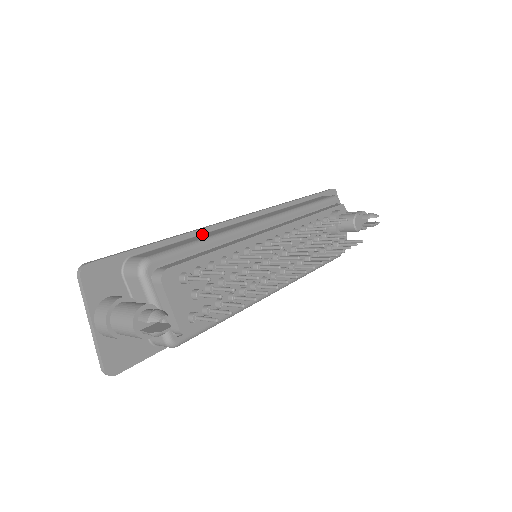
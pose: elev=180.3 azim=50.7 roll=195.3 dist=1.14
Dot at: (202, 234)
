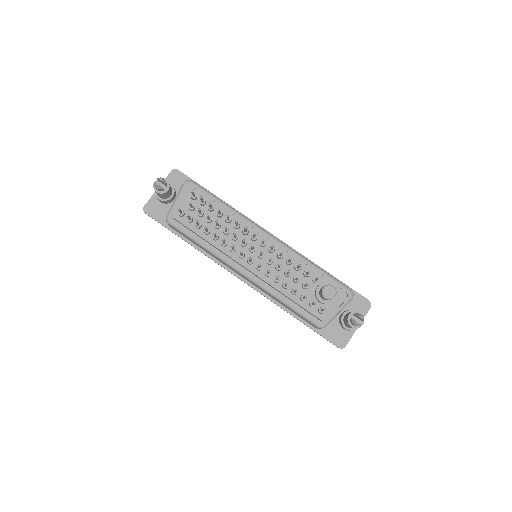
Dot at: occluded
